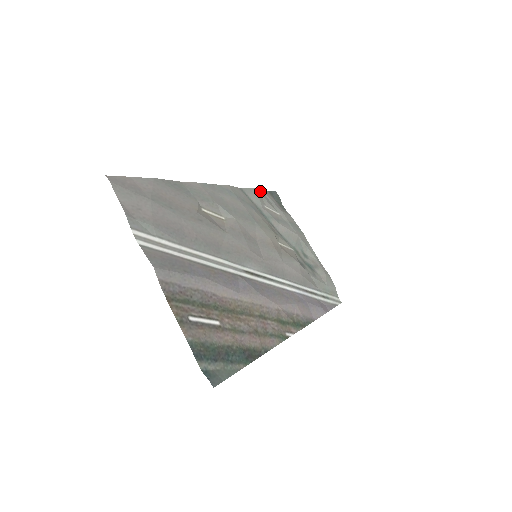
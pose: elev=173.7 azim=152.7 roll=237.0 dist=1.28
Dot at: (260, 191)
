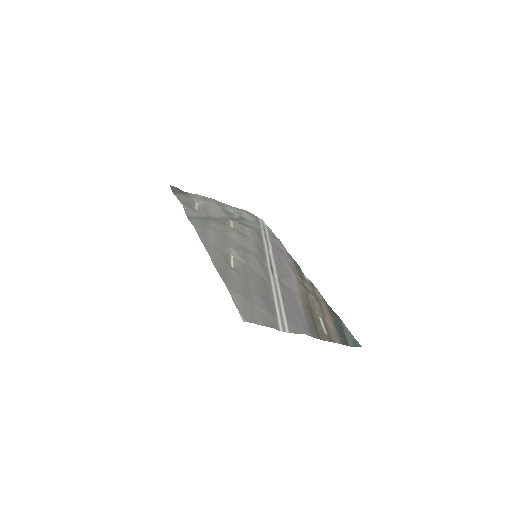
Dot at: (181, 202)
